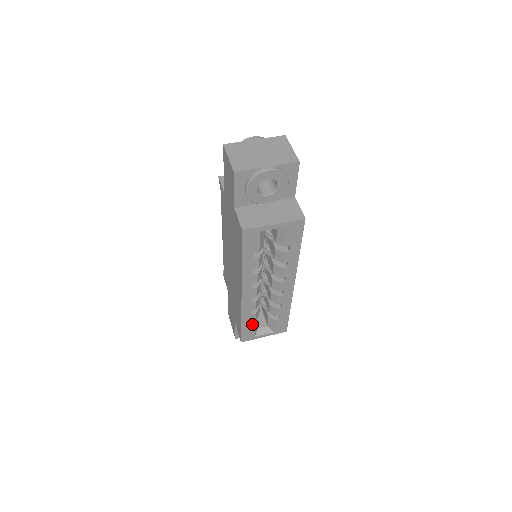
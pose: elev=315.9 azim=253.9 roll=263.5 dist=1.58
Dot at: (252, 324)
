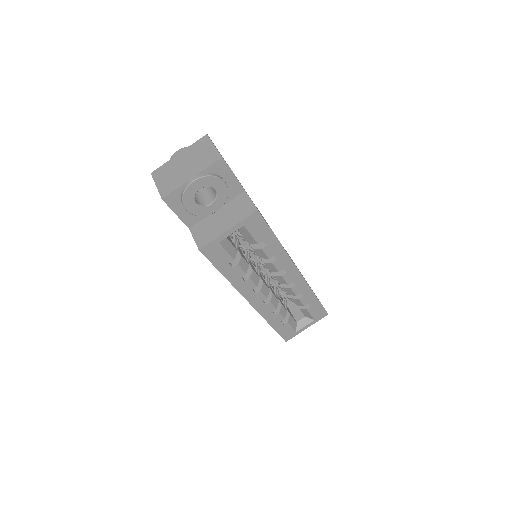
Dot at: (284, 322)
